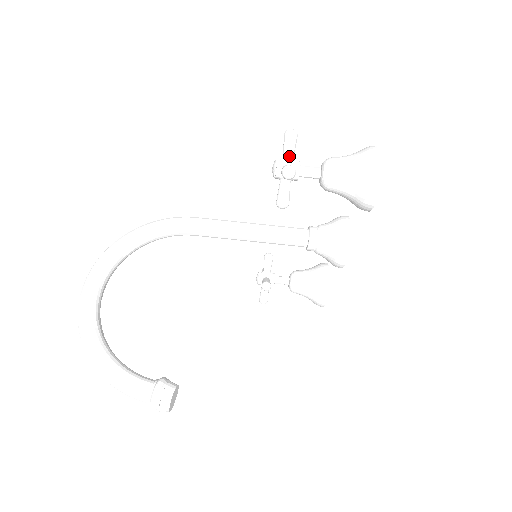
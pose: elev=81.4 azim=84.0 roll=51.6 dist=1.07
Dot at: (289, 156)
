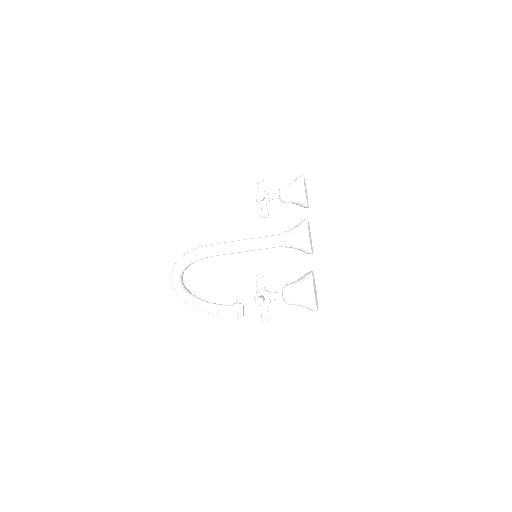
Dot at: occluded
